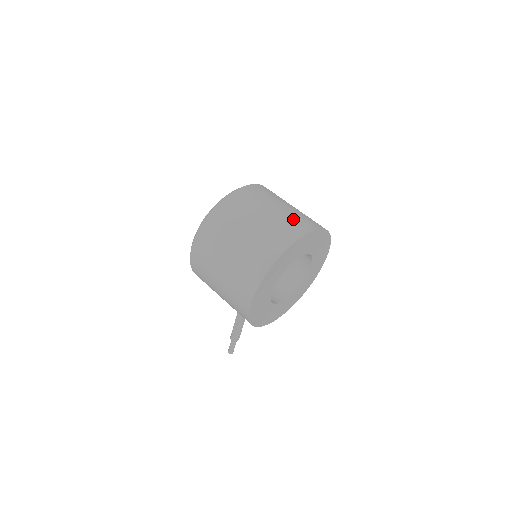
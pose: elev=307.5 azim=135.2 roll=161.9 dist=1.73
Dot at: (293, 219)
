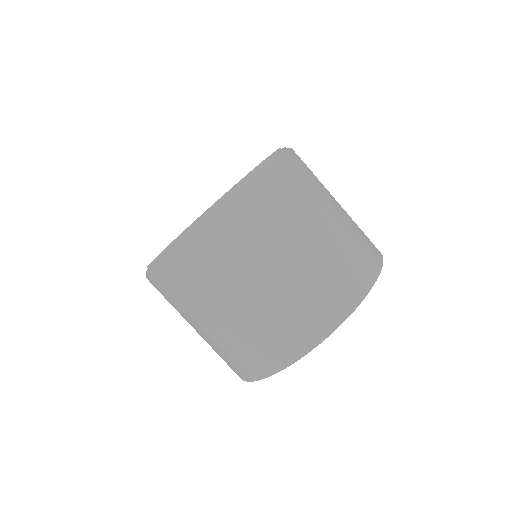
Dot at: (314, 295)
